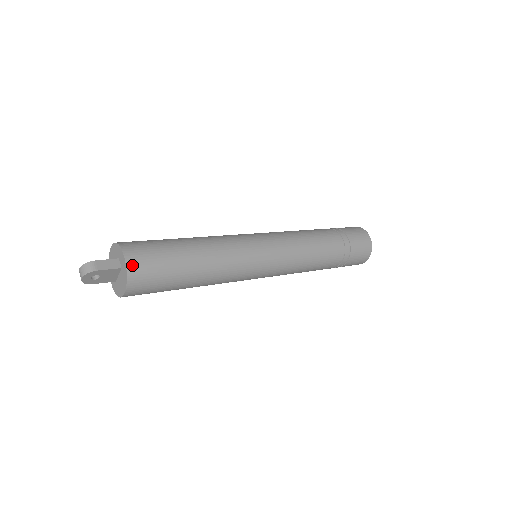
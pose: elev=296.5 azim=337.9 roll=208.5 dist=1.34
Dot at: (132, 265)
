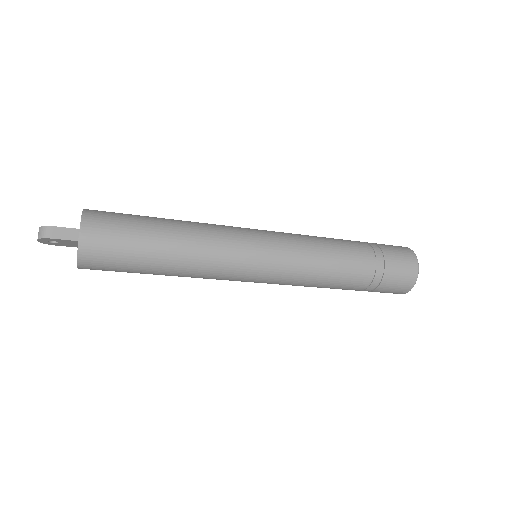
Dot at: (85, 244)
